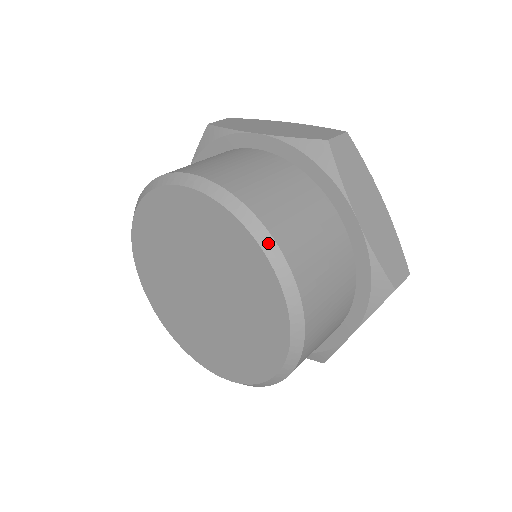
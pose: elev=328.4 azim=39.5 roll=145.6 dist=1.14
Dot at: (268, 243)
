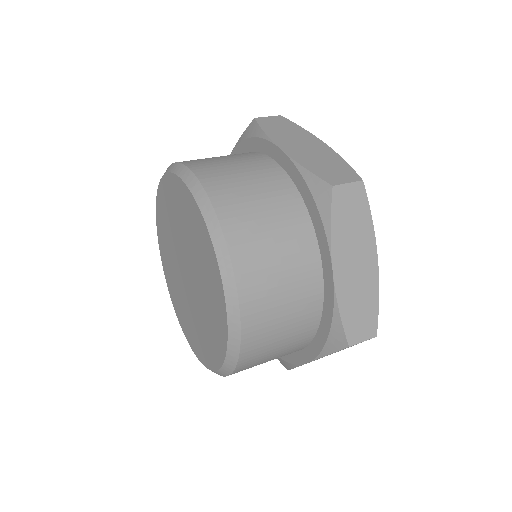
Dot at: (183, 171)
